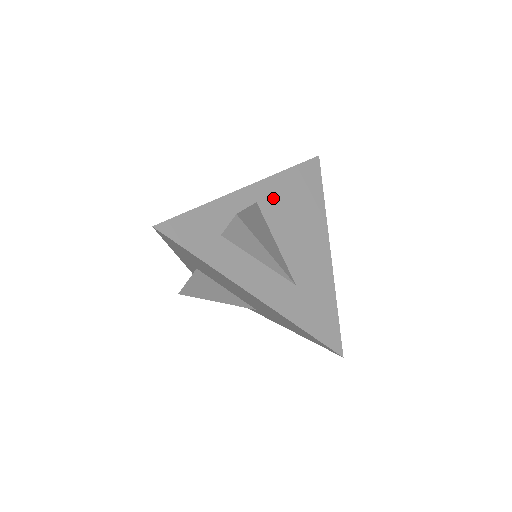
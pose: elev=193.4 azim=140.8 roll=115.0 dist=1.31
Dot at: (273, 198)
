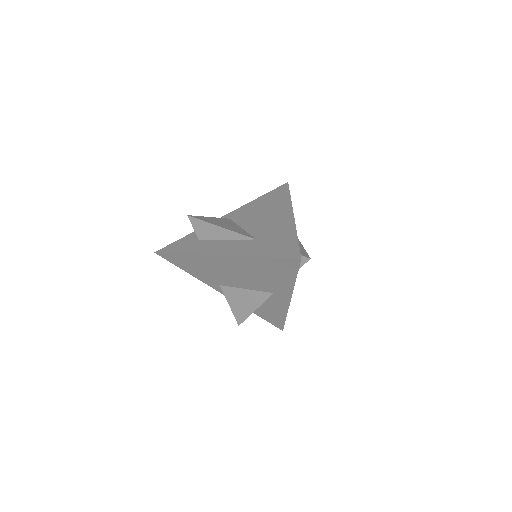
Dot at: (244, 212)
